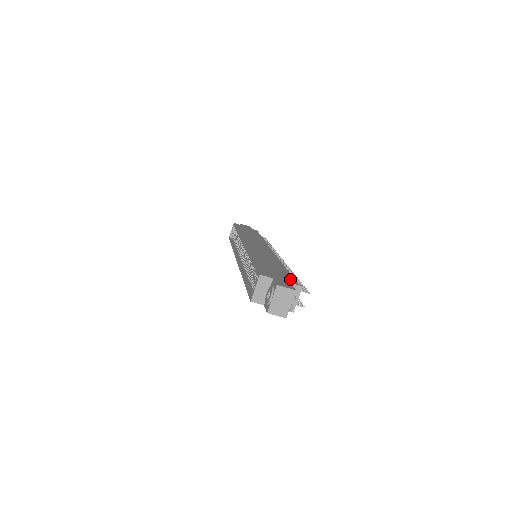
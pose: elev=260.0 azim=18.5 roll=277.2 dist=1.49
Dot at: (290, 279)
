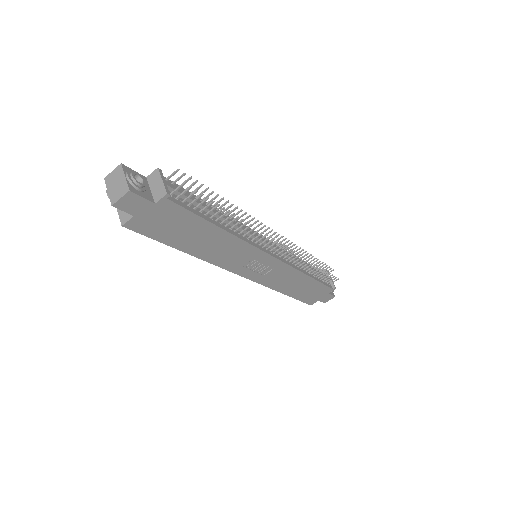
Dot at: occluded
